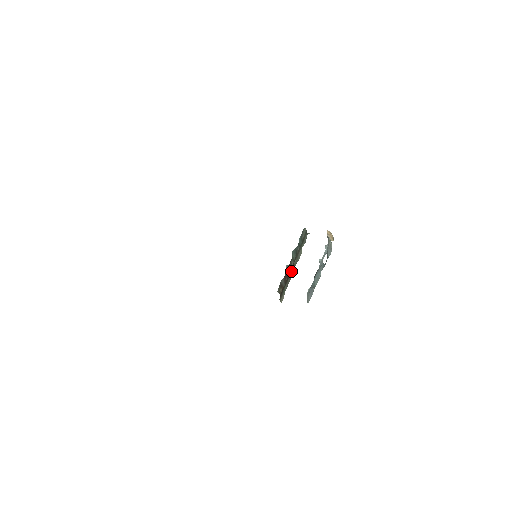
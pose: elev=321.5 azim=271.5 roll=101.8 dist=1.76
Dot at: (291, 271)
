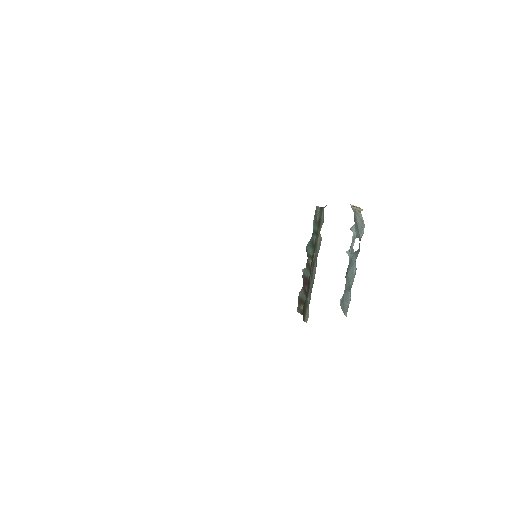
Dot at: (311, 272)
